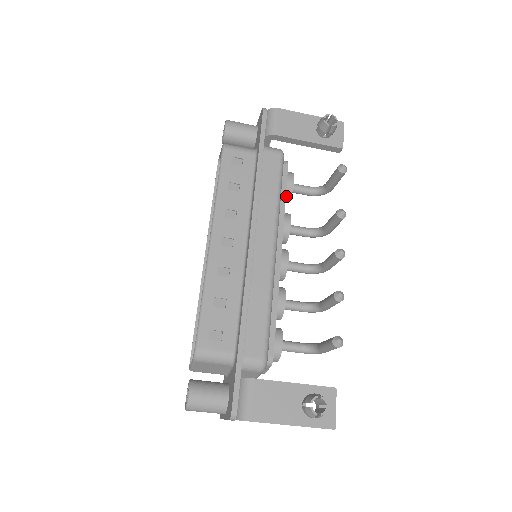
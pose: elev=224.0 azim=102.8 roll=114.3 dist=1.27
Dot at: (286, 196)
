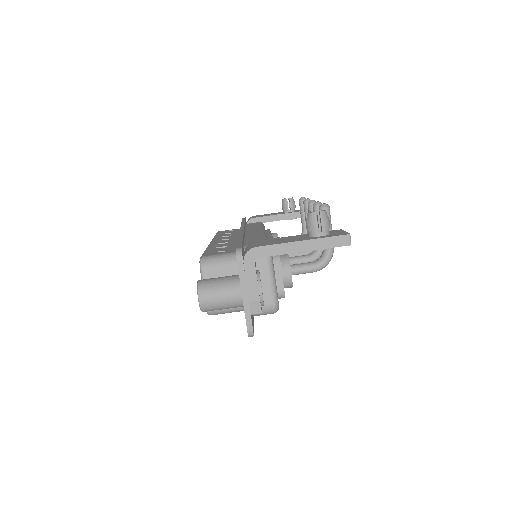
Dot at: occluded
